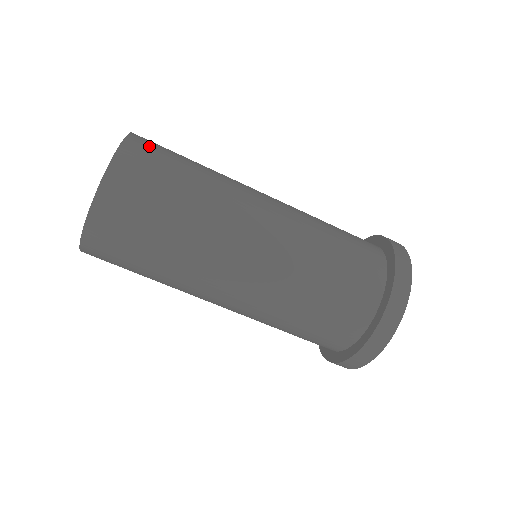
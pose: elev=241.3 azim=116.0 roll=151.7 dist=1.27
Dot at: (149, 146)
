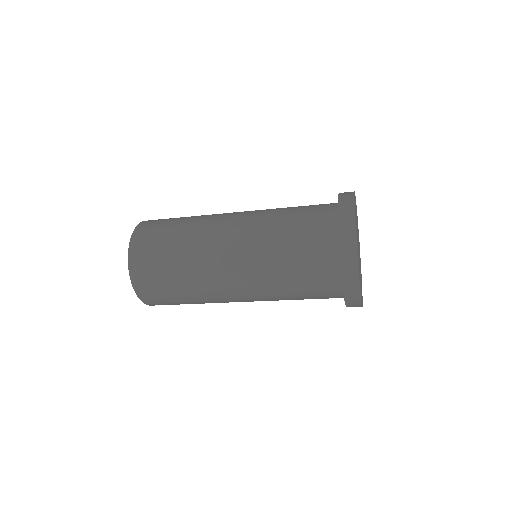
Dot at: (149, 292)
